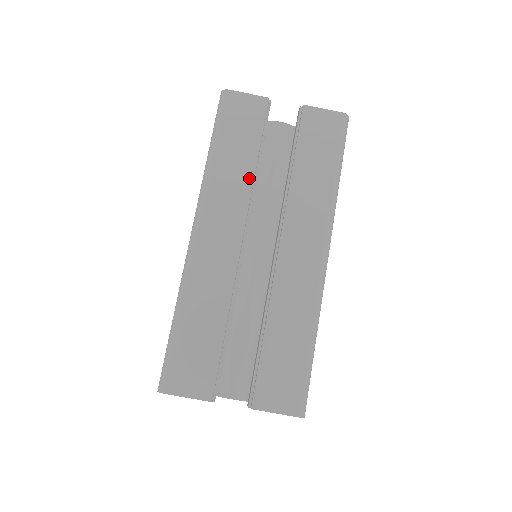
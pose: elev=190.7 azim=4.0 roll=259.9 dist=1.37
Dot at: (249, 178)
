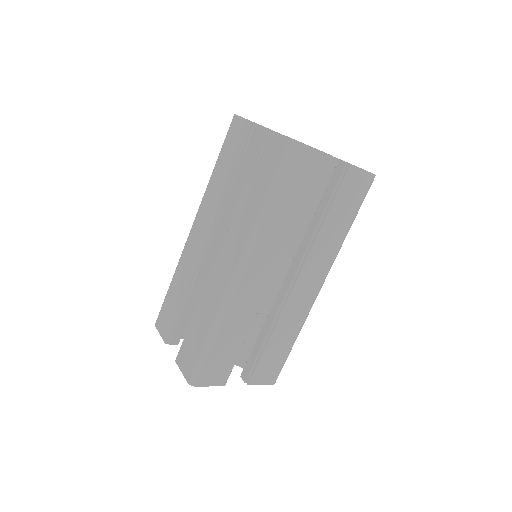
Dot at: (222, 193)
